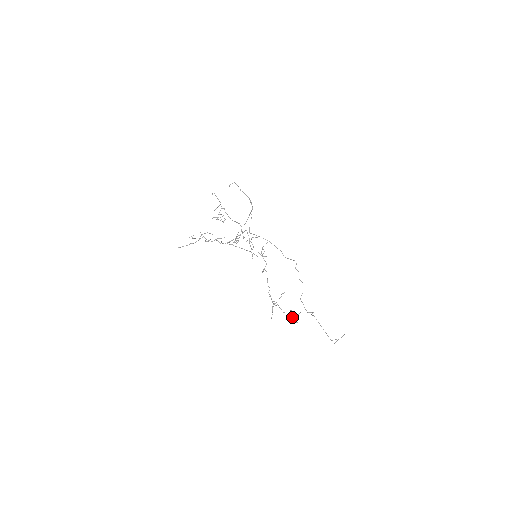
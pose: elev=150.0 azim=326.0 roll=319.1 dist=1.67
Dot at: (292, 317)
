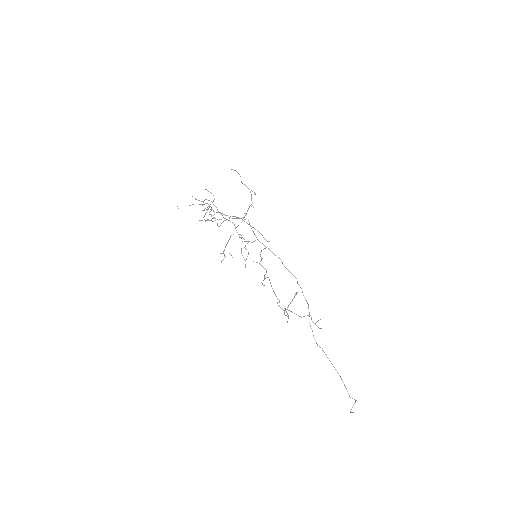
Dot at: occluded
